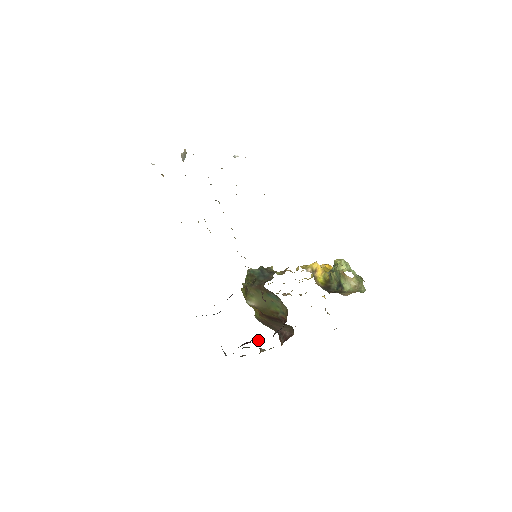
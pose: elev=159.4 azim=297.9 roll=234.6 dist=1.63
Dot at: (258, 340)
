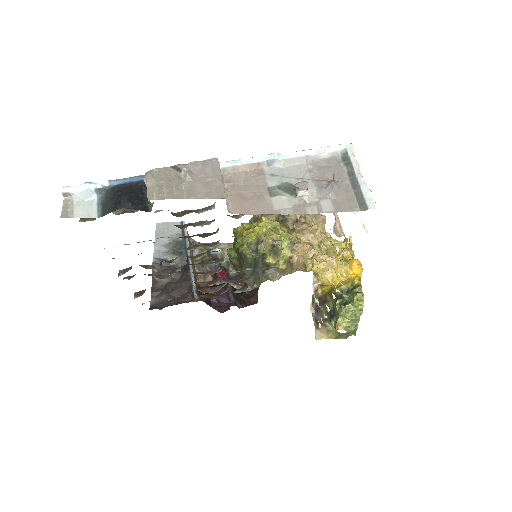
Dot at: (222, 282)
